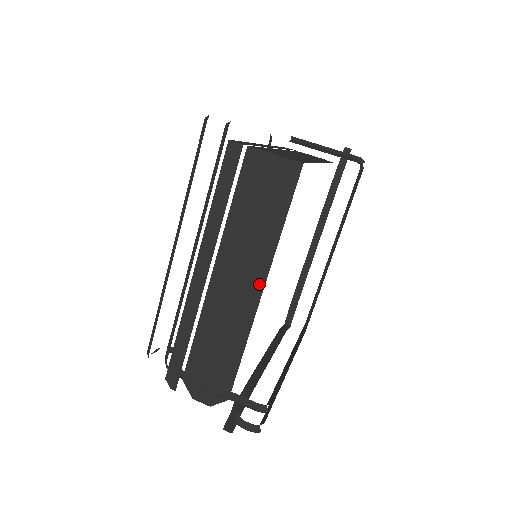
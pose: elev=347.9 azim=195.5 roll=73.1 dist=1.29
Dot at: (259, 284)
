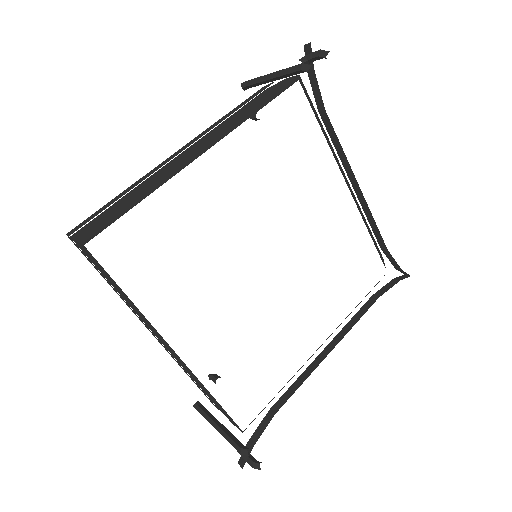
Dot at: (169, 346)
